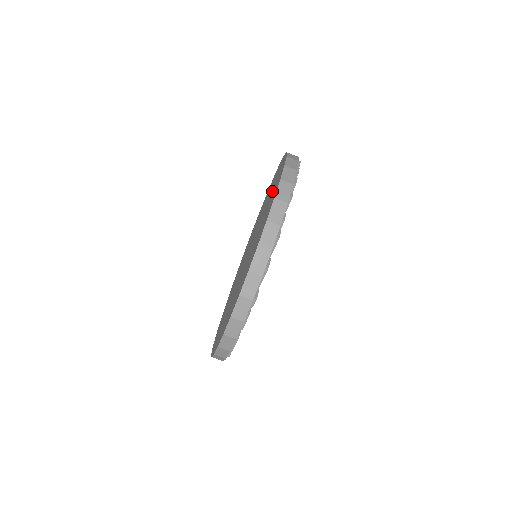
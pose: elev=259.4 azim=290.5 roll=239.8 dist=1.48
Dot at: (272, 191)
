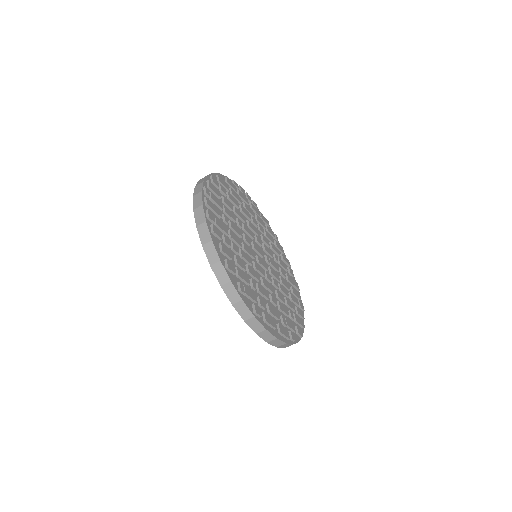
Dot at: occluded
